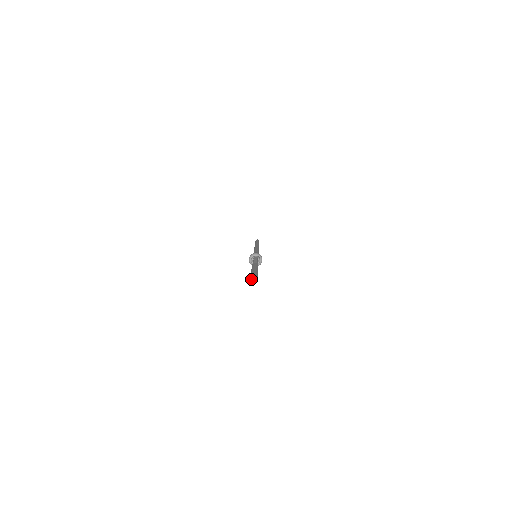
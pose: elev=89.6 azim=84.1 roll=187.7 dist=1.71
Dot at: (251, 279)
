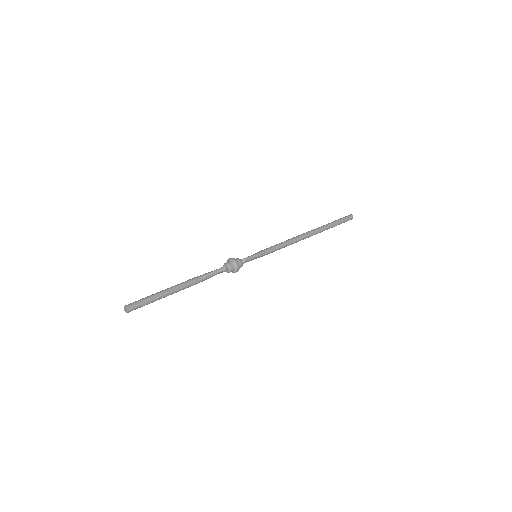
Dot at: (125, 307)
